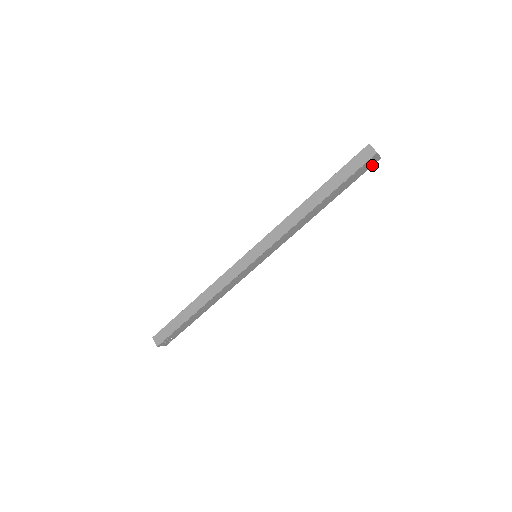
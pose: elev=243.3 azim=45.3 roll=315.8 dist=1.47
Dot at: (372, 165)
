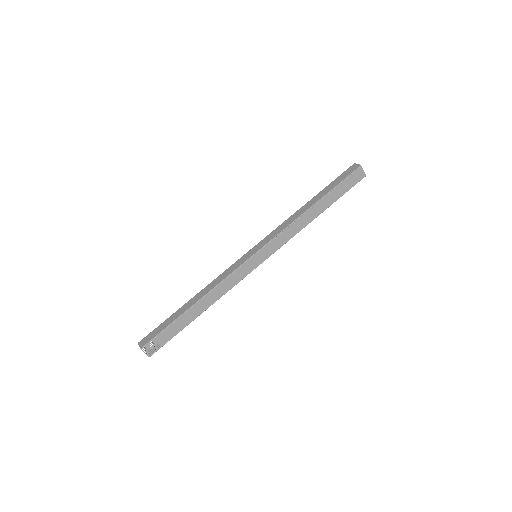
Dot at: (359, 181)
